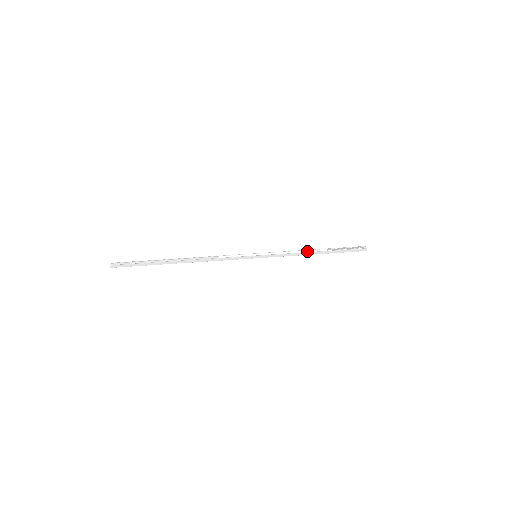
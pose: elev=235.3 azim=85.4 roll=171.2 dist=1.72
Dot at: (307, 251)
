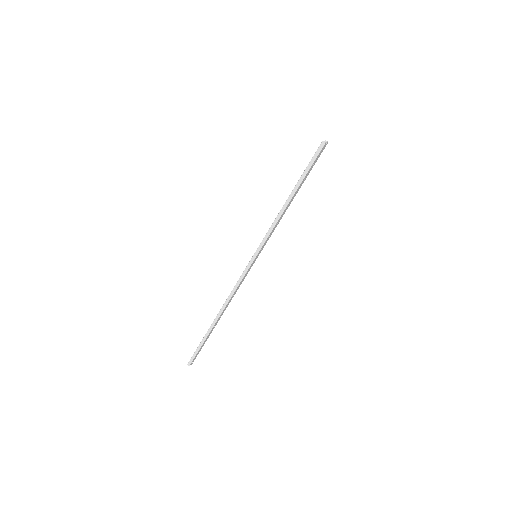
Dot at: occluded
